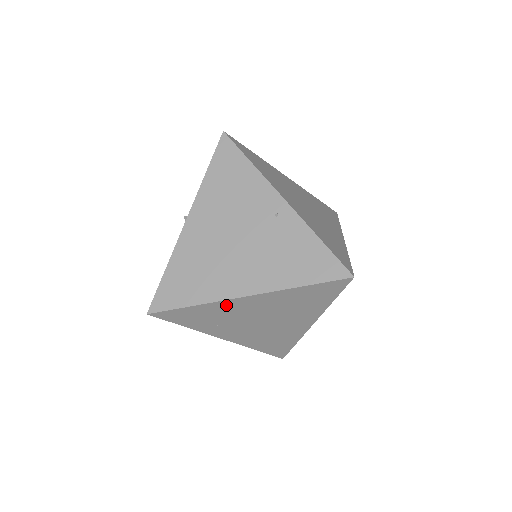
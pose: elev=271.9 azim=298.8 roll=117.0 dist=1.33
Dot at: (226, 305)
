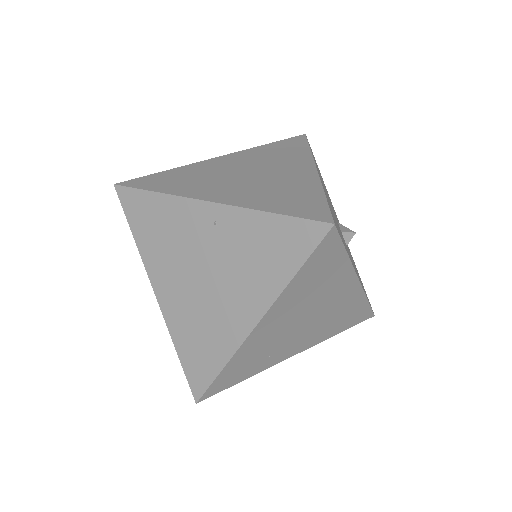
Dot at: (250, 344)
